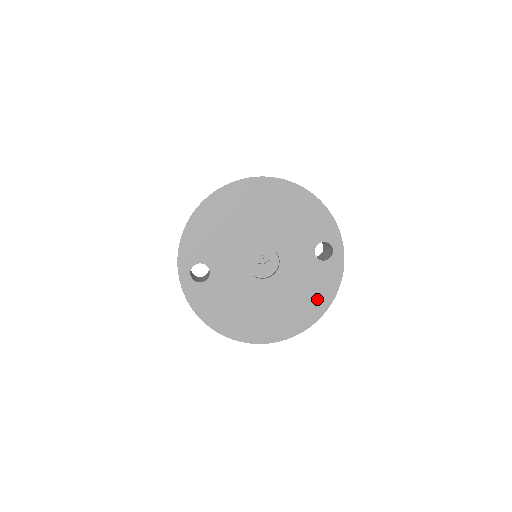
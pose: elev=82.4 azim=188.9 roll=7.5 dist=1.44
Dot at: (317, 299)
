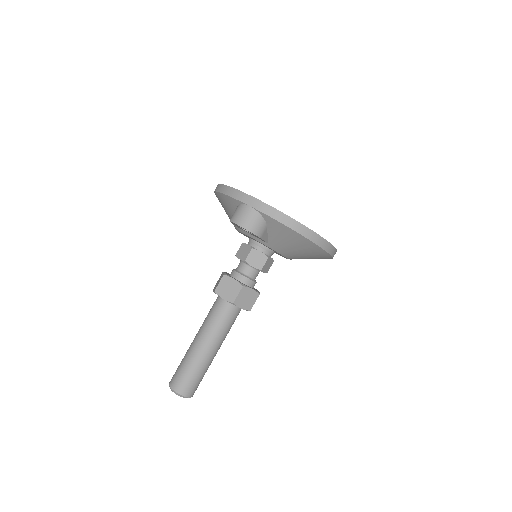
Dot at: occluded
